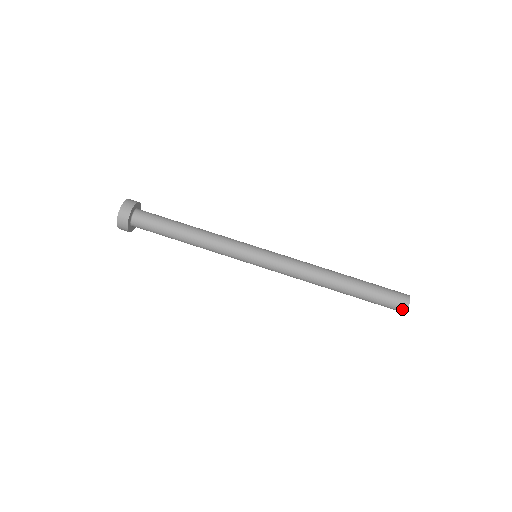
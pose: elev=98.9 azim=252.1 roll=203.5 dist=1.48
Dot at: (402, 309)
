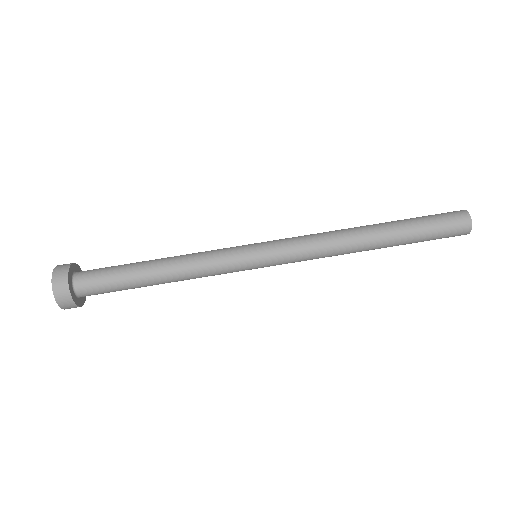
Dot at: (460, 235)
